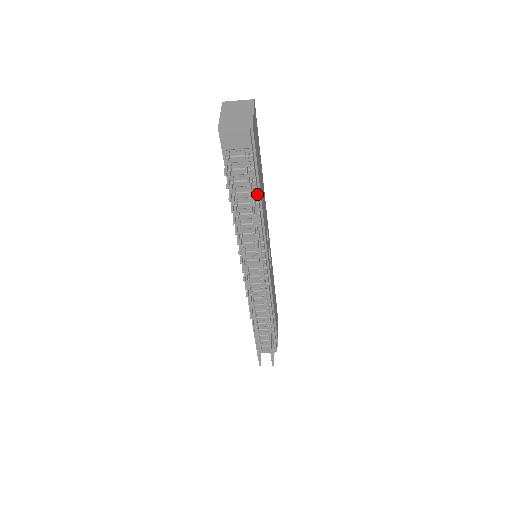
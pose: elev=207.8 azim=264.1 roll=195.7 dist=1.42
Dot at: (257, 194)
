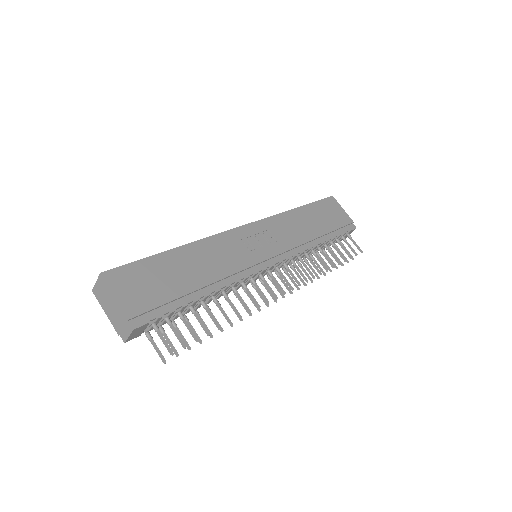
Dot at: (197, 301)
